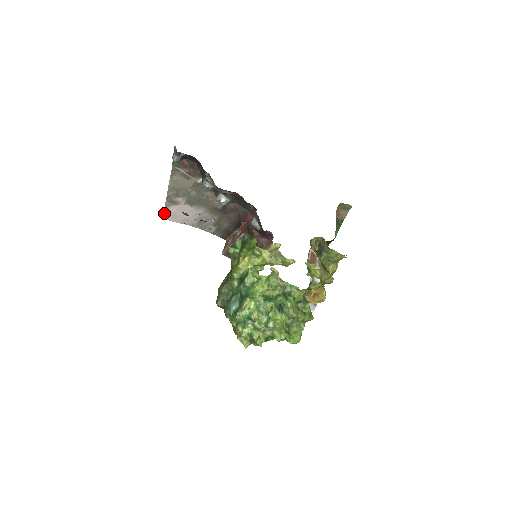
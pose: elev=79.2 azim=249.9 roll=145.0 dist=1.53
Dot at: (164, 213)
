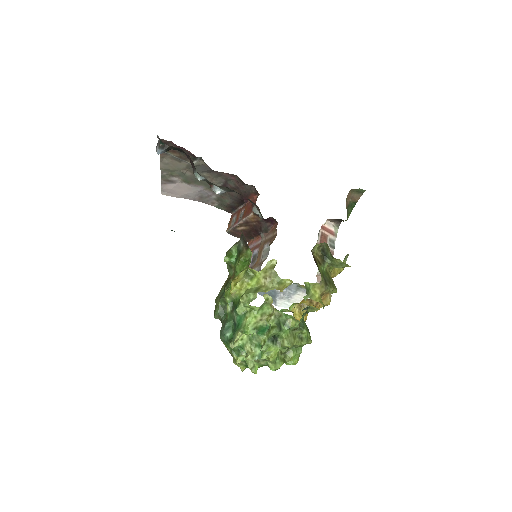
Dot at: (162, 189)
